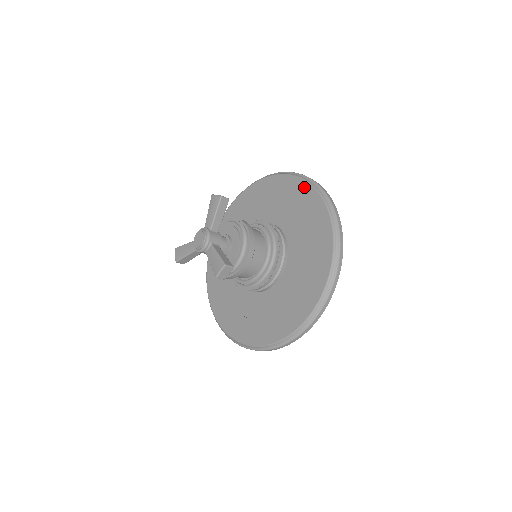
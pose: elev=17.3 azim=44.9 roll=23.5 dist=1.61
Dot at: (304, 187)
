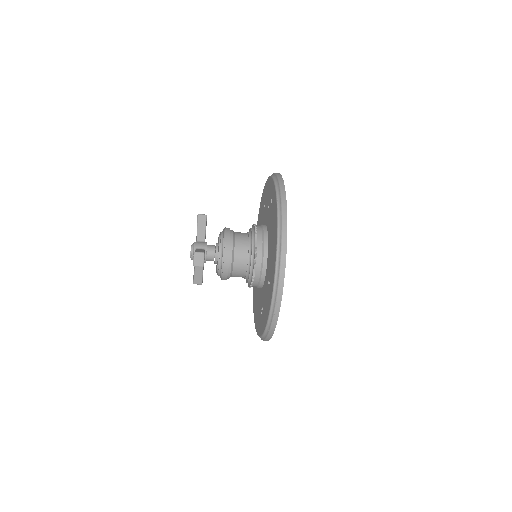
Dot at: (268, 182)
